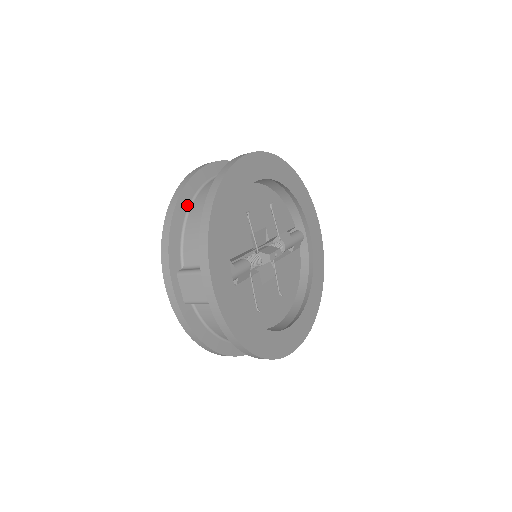
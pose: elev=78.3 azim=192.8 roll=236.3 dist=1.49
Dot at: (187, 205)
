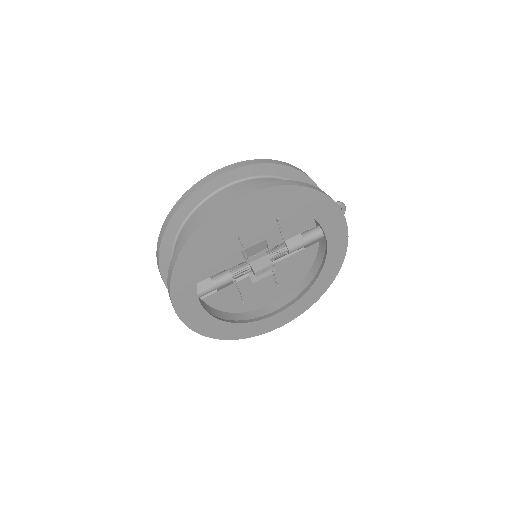
Dot at: (180, 224)
